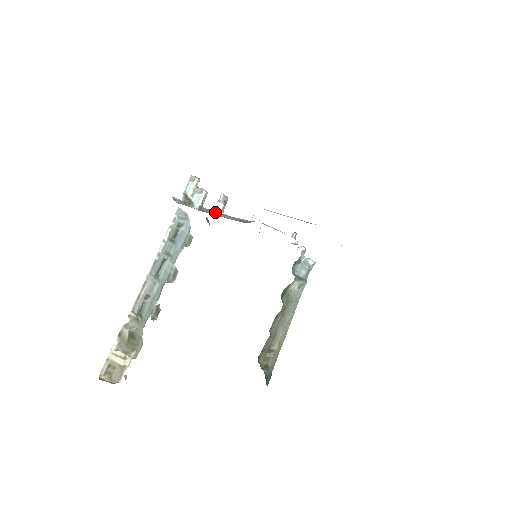
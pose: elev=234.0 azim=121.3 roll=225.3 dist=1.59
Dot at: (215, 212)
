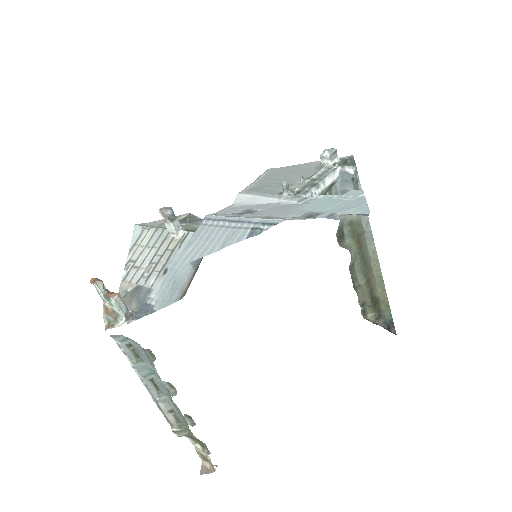
Dot at: (169, 245)
